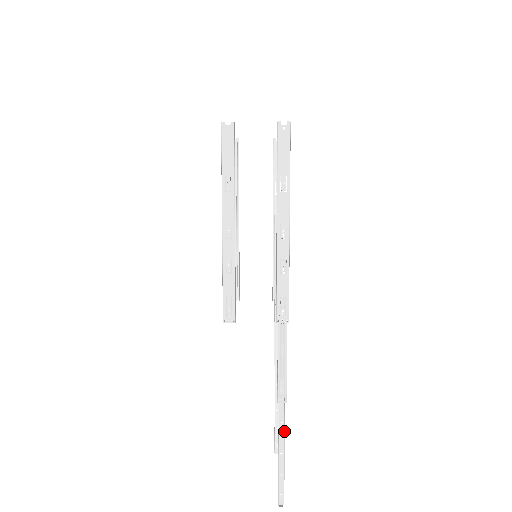
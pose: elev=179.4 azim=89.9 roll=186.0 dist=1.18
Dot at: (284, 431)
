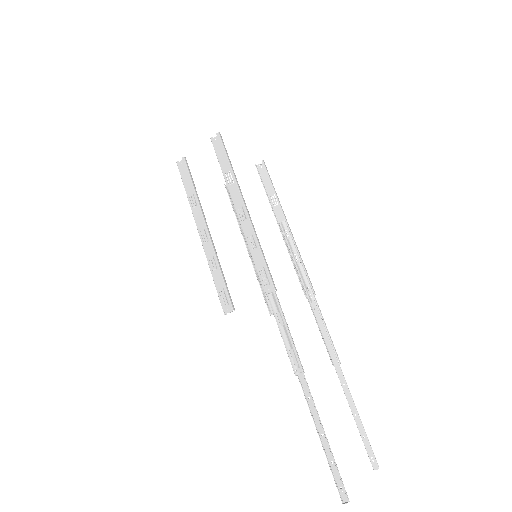
Dot at: (314, 406)
